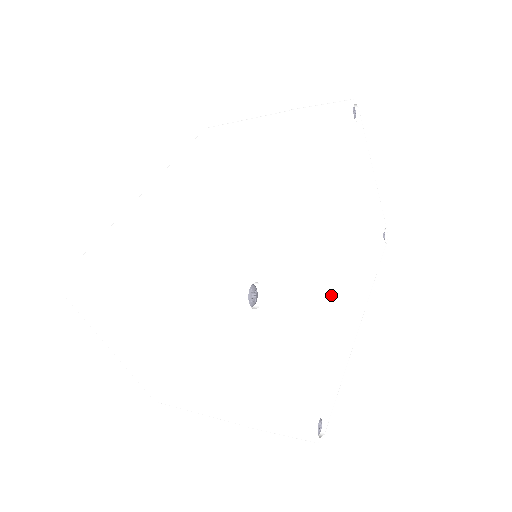
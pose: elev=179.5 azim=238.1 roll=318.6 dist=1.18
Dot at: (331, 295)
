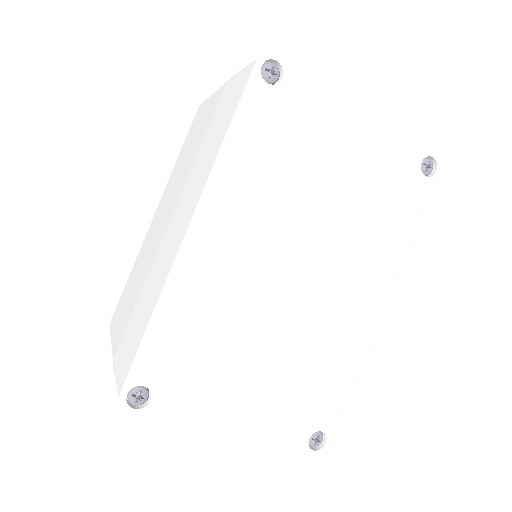
Dot at: (290, 321)
